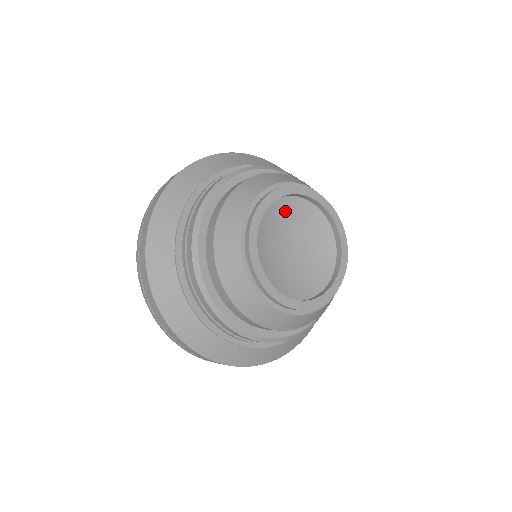
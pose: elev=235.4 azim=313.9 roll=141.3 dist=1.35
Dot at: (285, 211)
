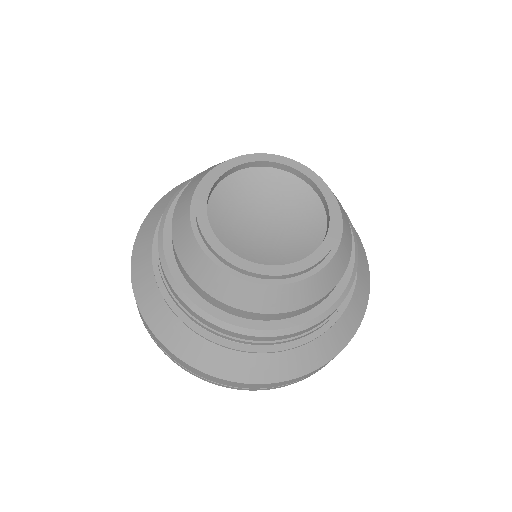
Dot at: (248, 184)
